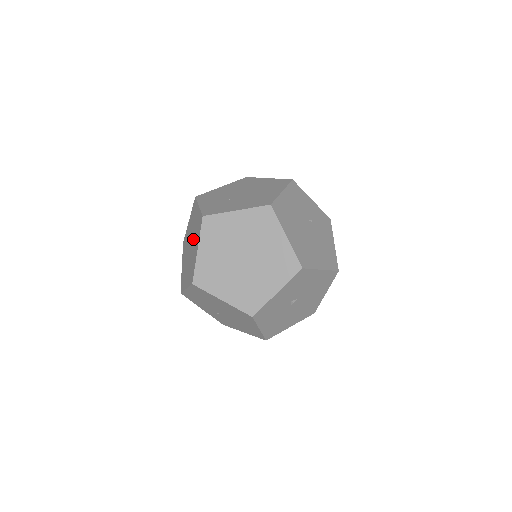
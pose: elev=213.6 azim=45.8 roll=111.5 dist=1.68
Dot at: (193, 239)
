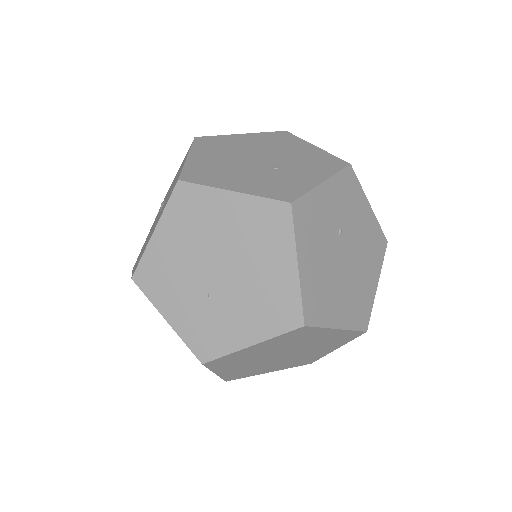
Dot at: occluded
